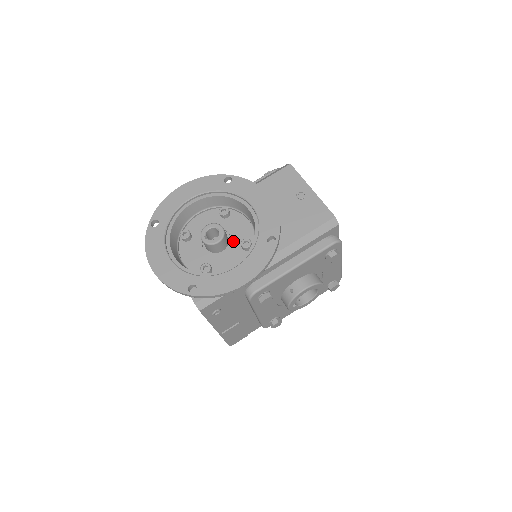
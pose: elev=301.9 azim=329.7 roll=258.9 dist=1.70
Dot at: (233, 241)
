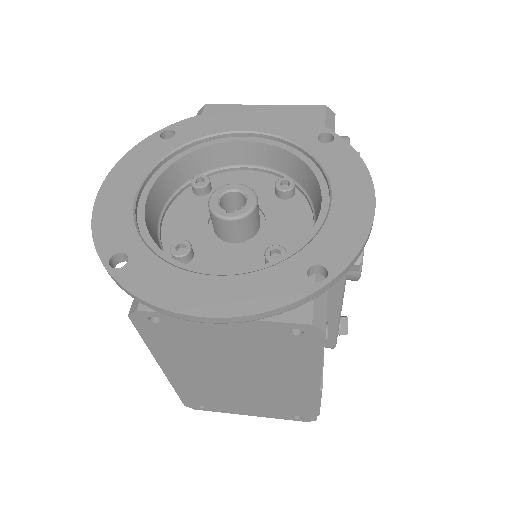
Dot at: (259, 203)
